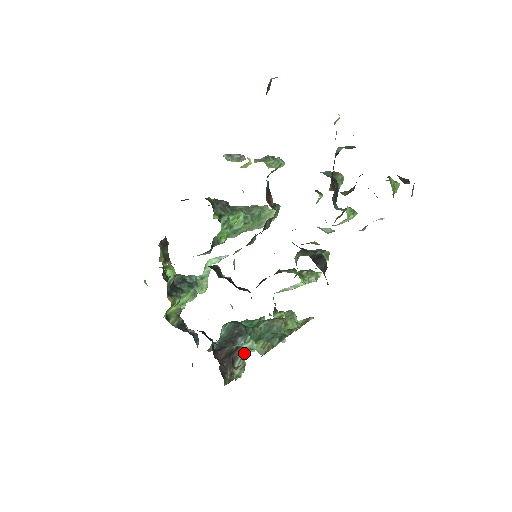
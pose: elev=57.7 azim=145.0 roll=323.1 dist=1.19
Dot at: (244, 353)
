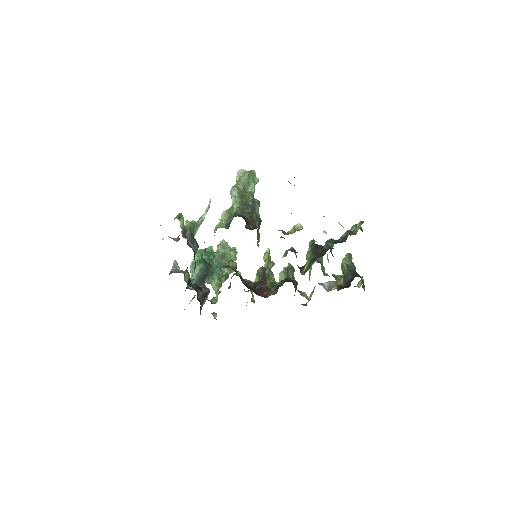
Dot at: occluded
